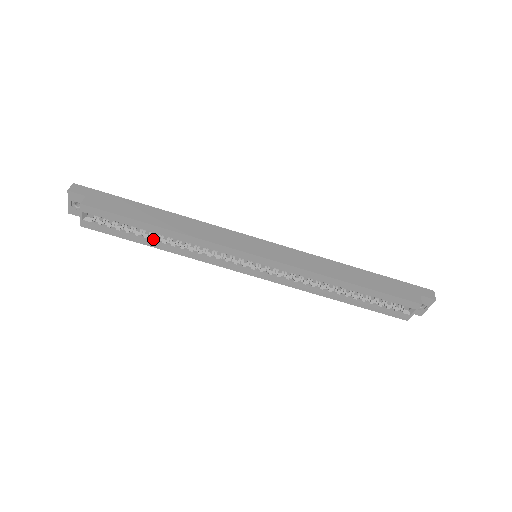
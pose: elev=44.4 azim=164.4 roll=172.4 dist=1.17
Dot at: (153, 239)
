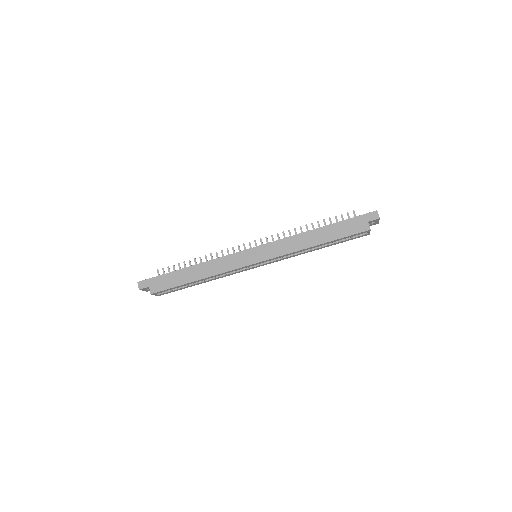
Dot at: (197, 283)
